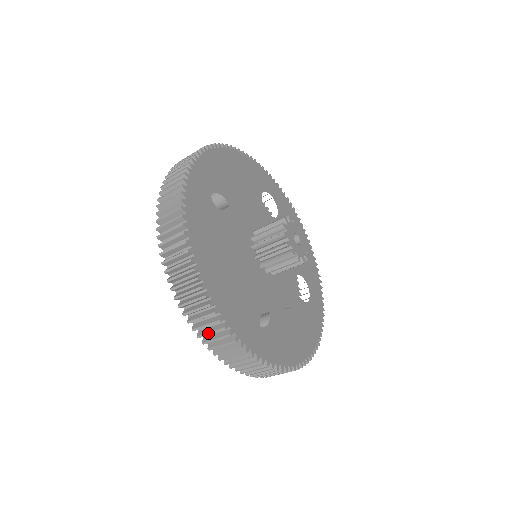
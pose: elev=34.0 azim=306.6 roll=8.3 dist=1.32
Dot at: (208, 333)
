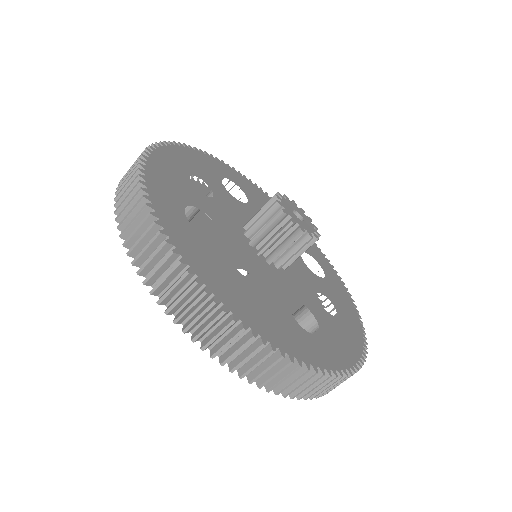
Dot at: (125, 181)
